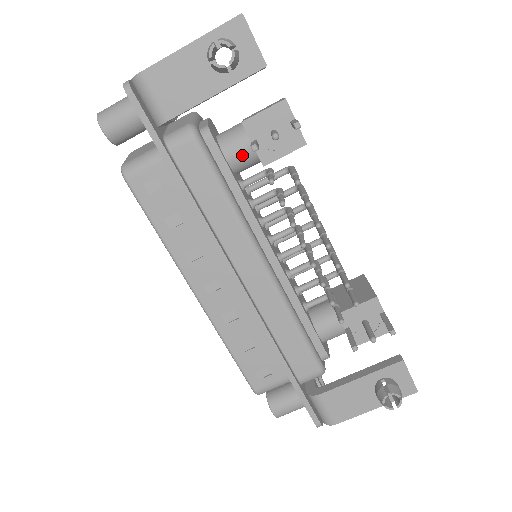
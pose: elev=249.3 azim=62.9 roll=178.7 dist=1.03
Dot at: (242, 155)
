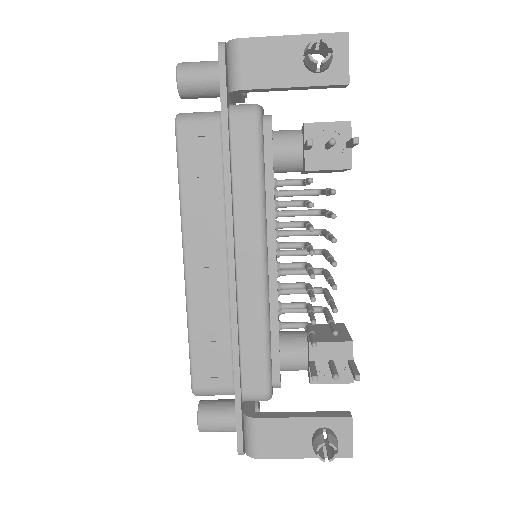
Dot at: (289, 155)
